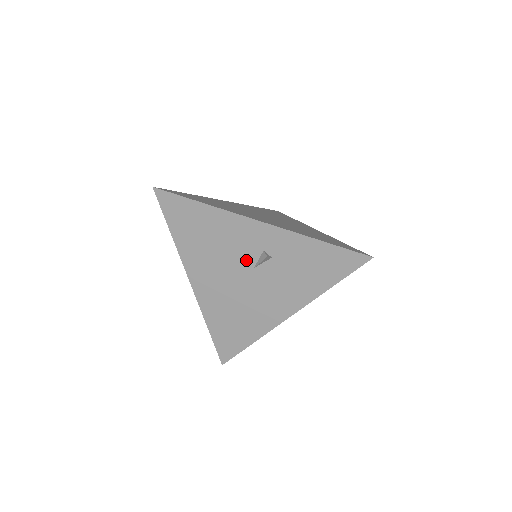
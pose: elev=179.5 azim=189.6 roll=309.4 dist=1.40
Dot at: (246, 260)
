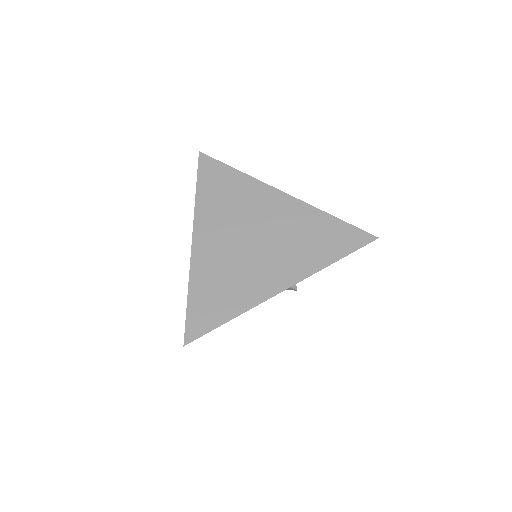
Dot at: occluded
